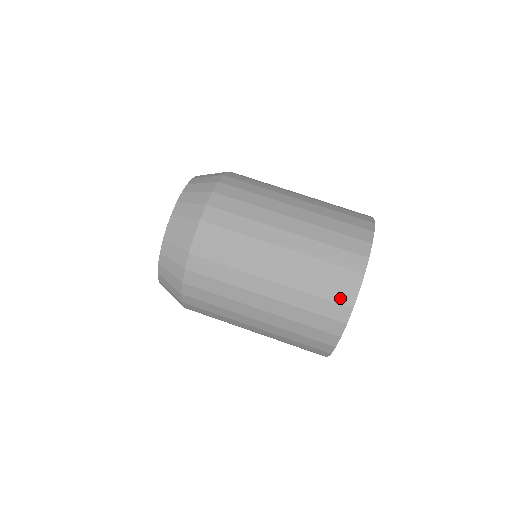
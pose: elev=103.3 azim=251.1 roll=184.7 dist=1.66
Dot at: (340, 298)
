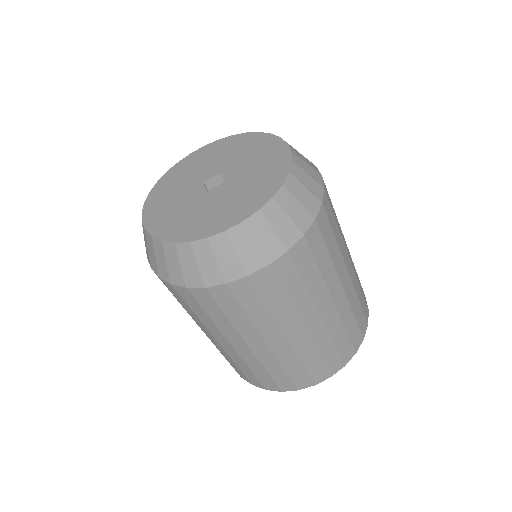
Dot at: (282, 384)
